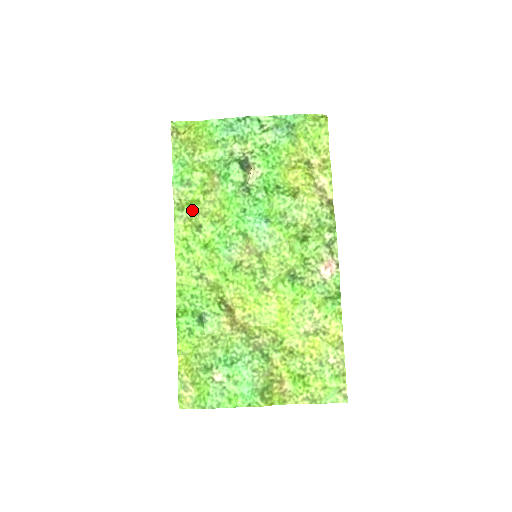
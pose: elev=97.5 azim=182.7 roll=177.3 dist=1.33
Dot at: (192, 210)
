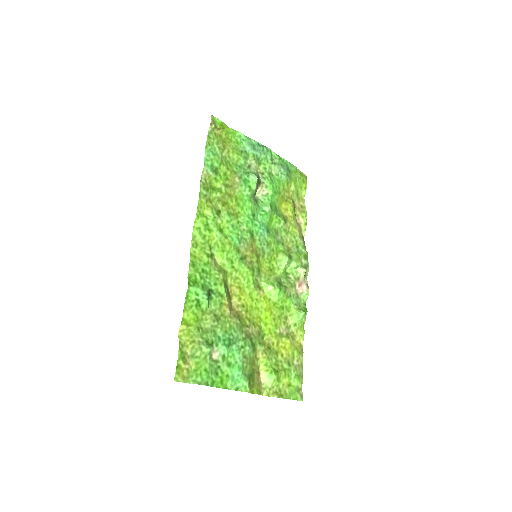
Dot at: (215, 195)
